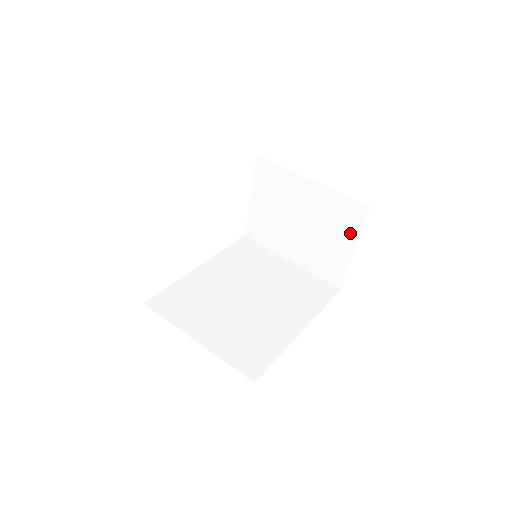
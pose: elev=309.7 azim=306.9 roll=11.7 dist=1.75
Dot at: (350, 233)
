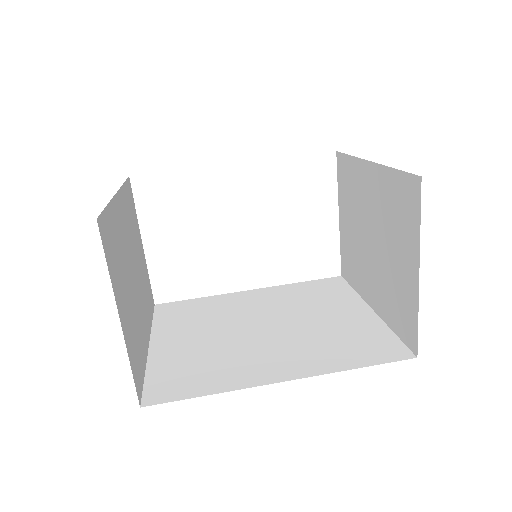
Dot at: (410, 238)
